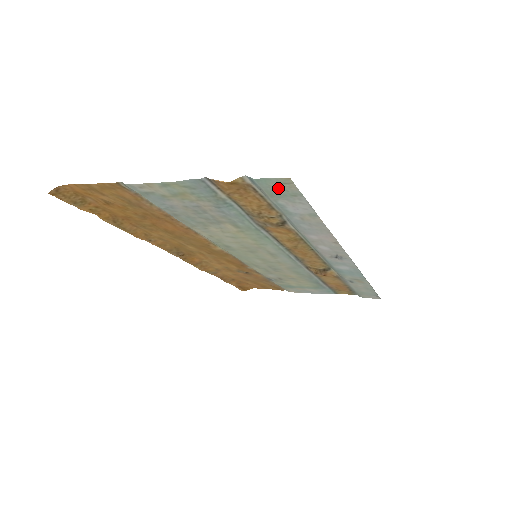
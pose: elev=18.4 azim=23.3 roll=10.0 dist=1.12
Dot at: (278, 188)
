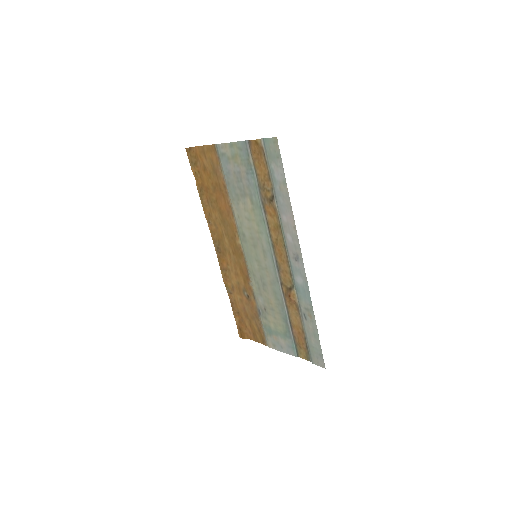
Dot at: (272, 148)
